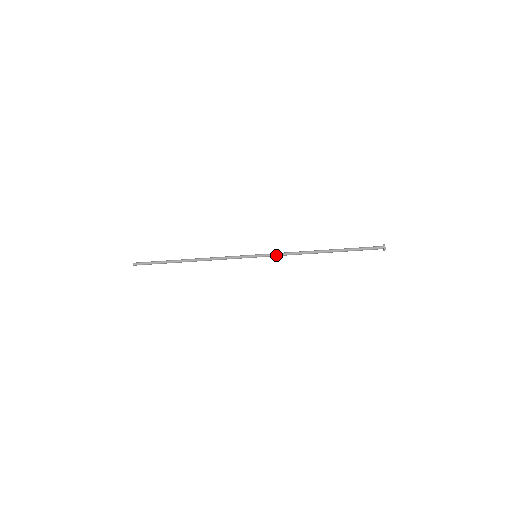
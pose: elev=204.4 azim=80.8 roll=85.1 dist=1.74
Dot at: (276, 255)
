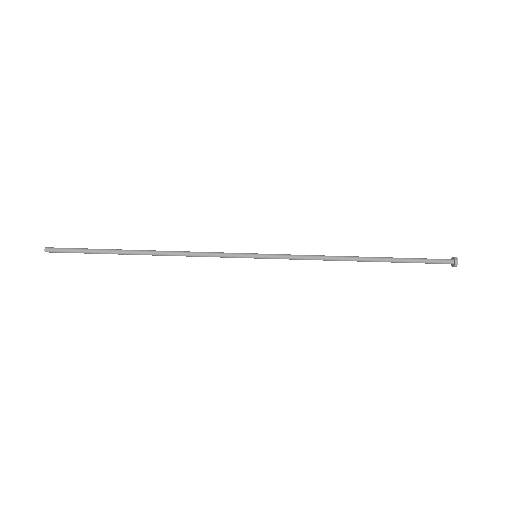
Dot at: (289, 258)
